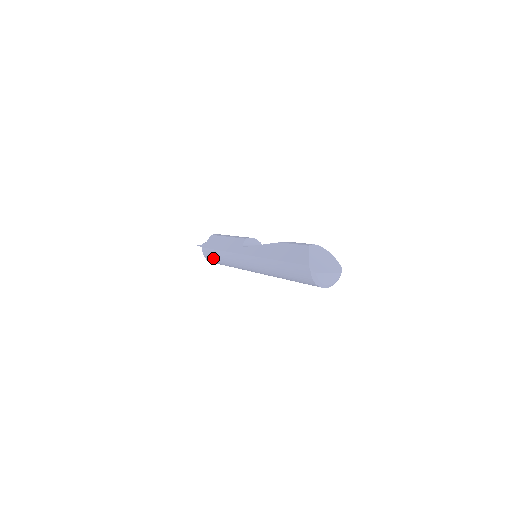
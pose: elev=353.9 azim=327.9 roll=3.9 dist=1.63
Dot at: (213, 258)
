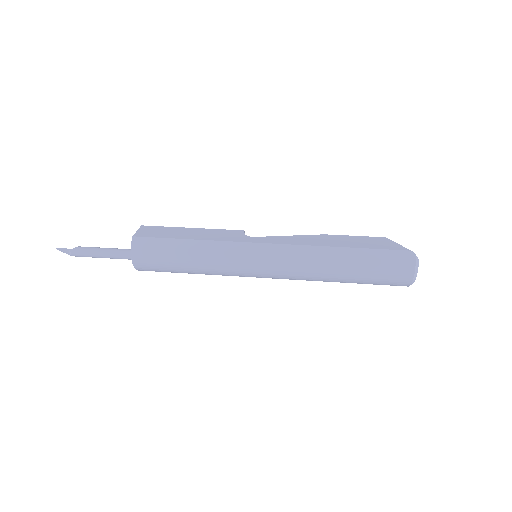
Dot at: (163, 252)
